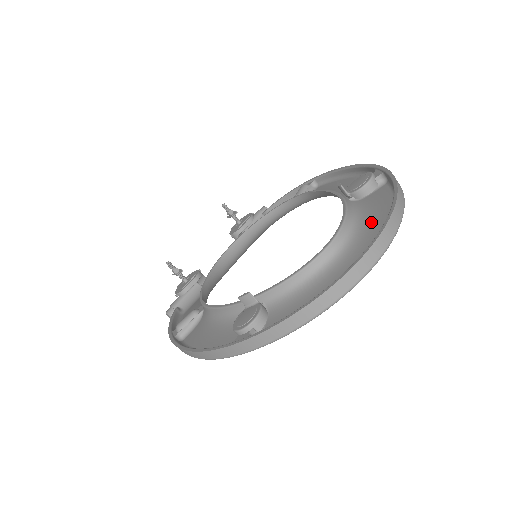
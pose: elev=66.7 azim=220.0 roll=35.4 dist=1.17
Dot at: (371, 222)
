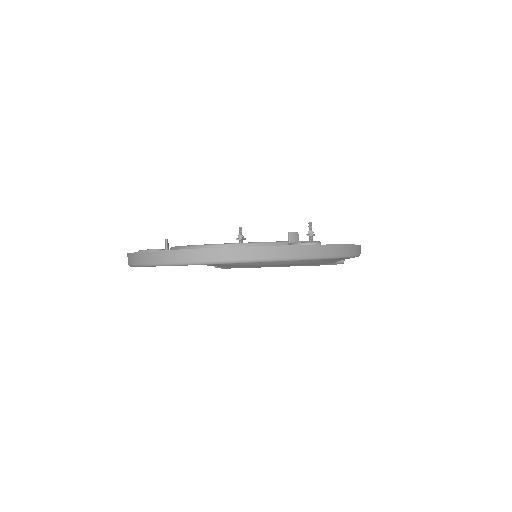
Dot at: occluded
